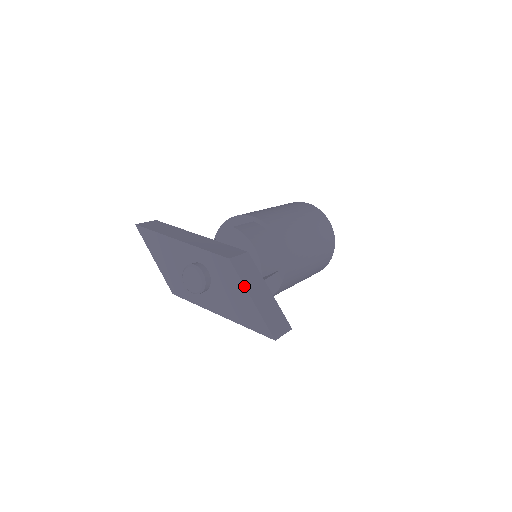
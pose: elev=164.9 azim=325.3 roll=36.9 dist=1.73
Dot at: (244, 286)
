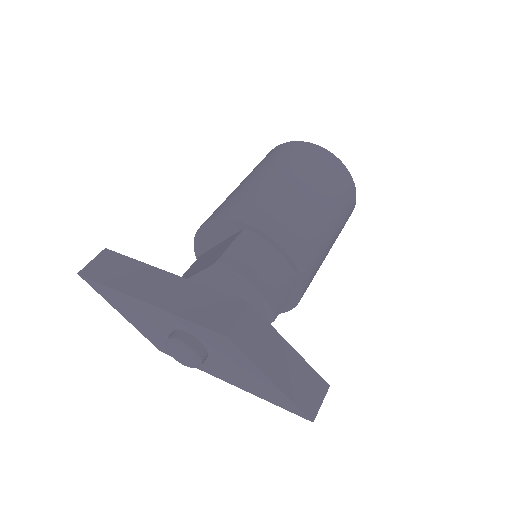
Dot at: (257, 367)
